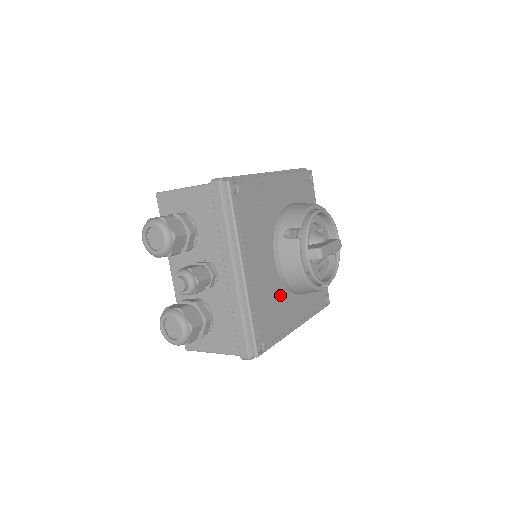
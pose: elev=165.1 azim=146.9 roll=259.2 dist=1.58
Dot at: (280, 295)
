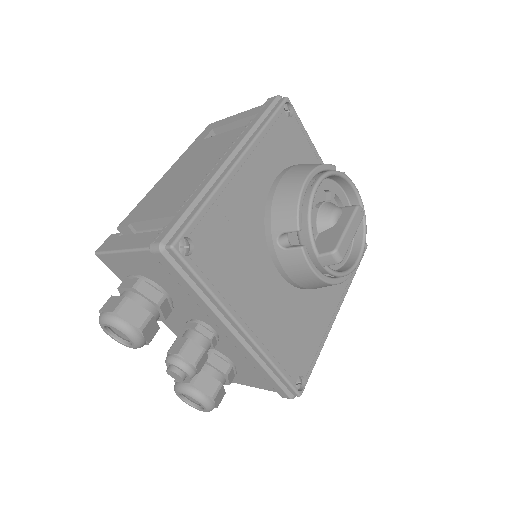
Dot at: (303, 305)
